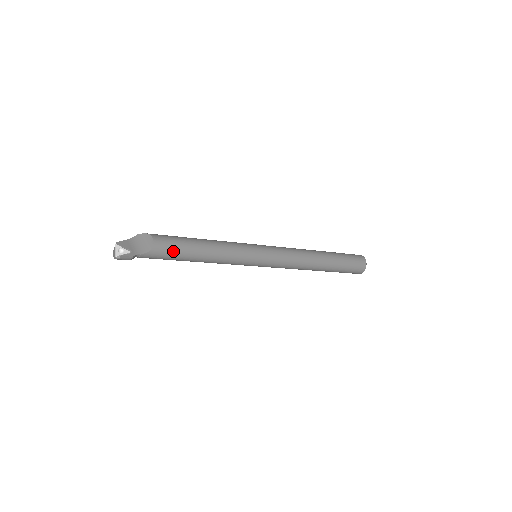
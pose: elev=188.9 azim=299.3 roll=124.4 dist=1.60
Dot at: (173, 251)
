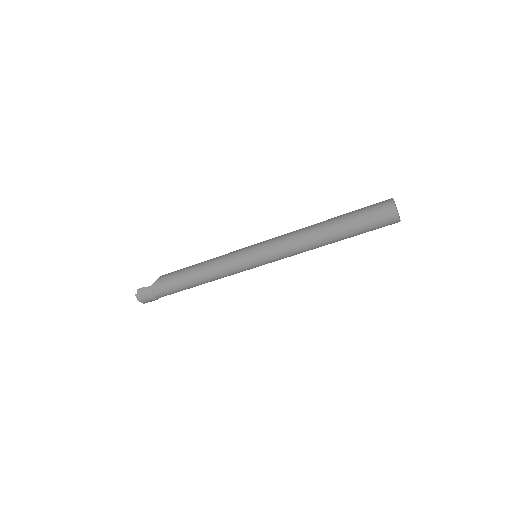
Dot at: (174, 274)
